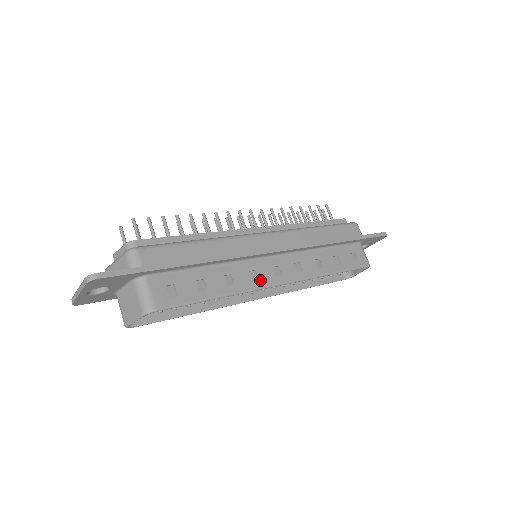
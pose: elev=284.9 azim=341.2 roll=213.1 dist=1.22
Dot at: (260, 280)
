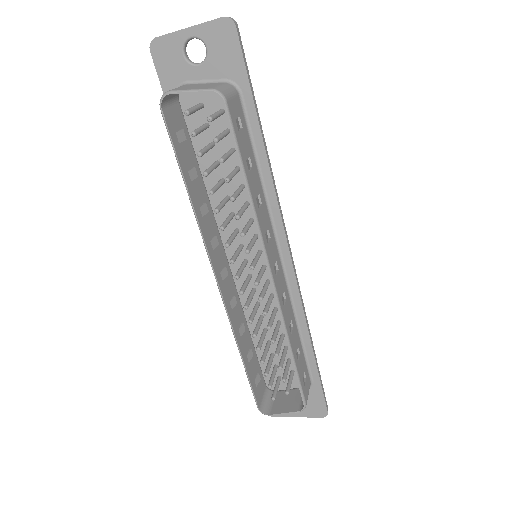
Dot at: (268, 245)
